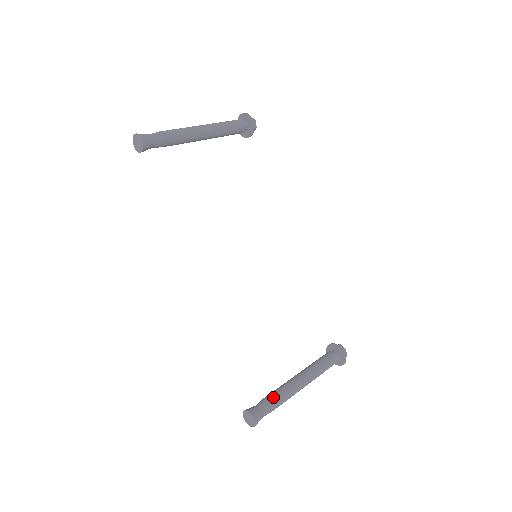
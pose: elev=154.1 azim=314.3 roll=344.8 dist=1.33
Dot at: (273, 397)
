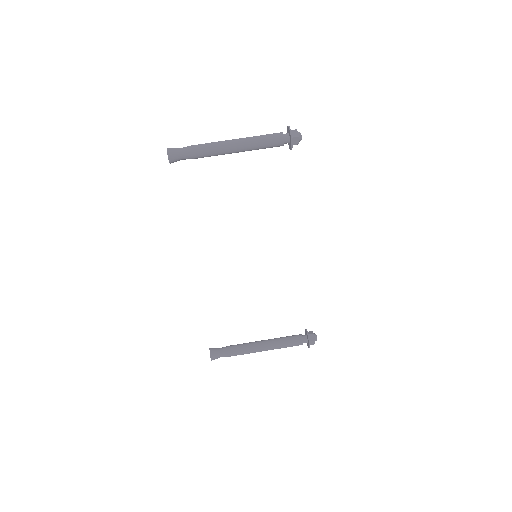
Dot at: (232, 350)
